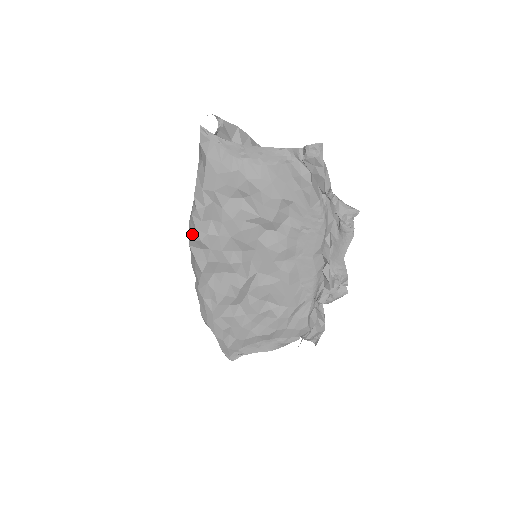
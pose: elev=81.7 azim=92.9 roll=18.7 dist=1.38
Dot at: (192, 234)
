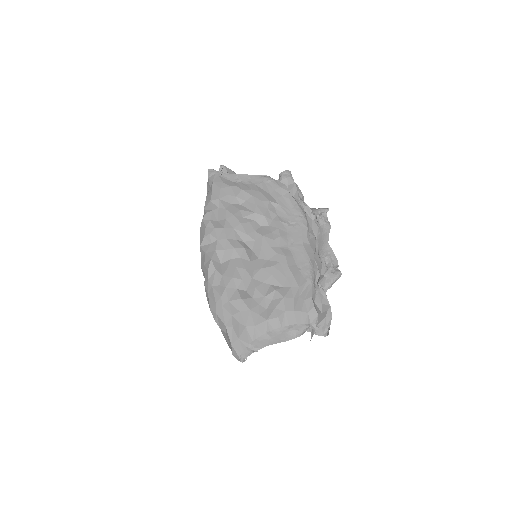
Dot at: (202, 235)
